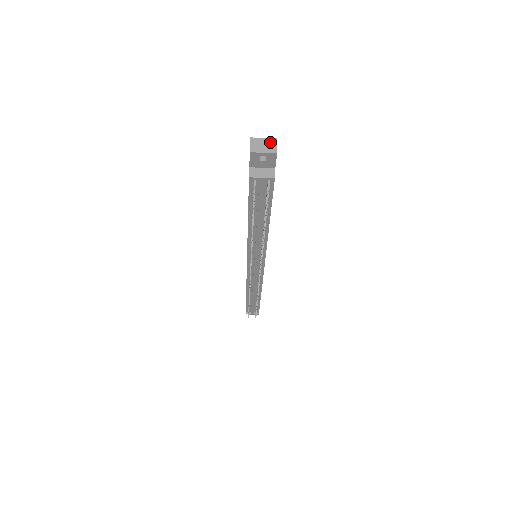
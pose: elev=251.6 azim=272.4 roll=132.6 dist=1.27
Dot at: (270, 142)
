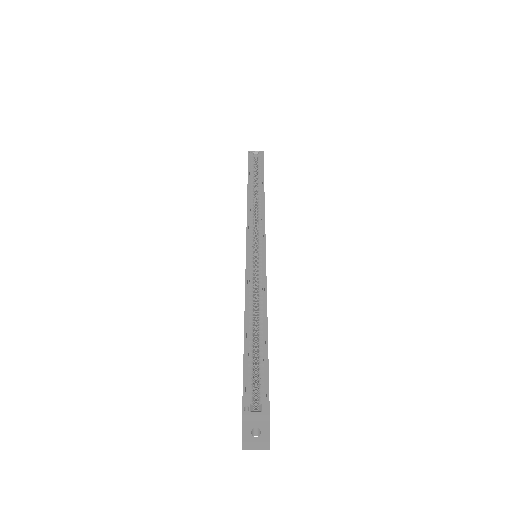
Dot at: (262, 444)
